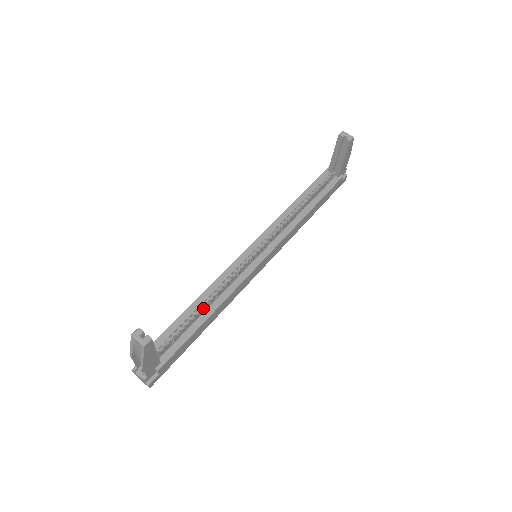
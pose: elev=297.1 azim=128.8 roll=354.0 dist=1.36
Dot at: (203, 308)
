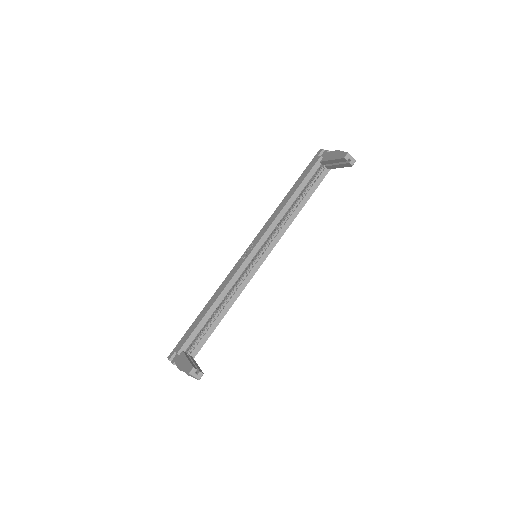
Dot at: (217, 308)
